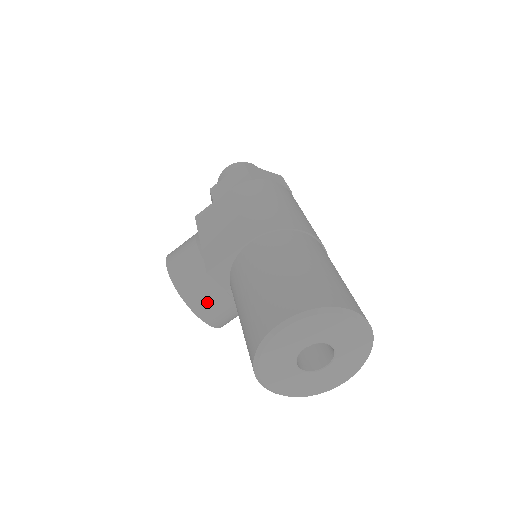
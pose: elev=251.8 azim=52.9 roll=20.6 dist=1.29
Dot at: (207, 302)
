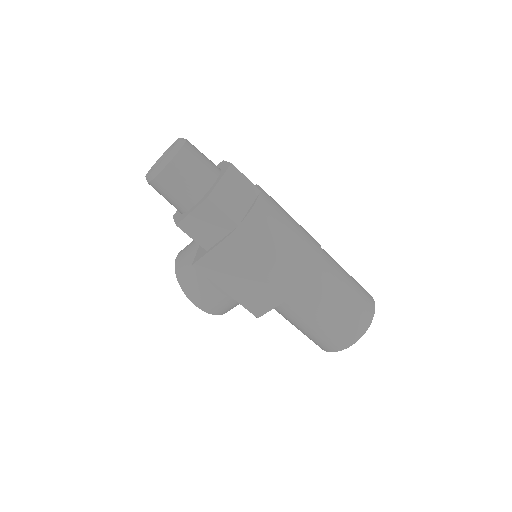
Dot at: occluded
